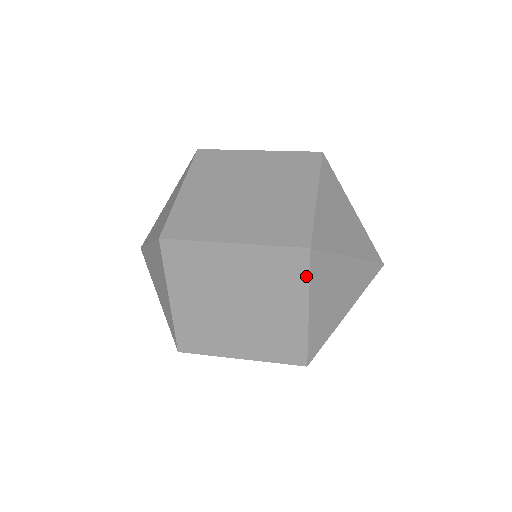
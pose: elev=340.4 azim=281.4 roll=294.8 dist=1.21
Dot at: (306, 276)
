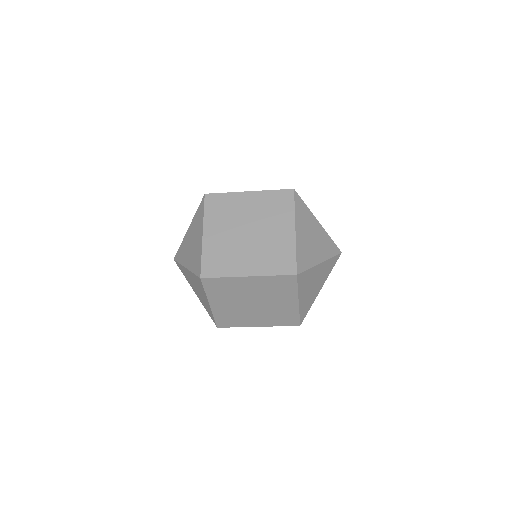
Dot at: (295, 287)
